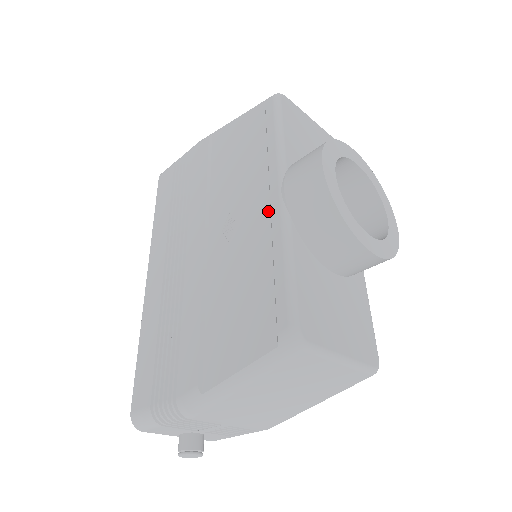
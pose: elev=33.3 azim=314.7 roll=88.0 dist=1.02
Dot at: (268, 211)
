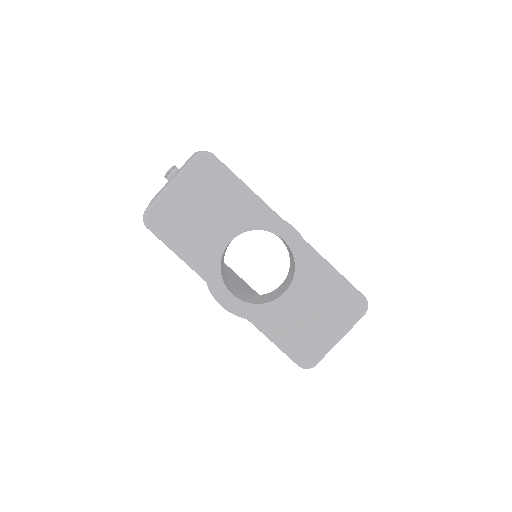
Dot at: occluded
